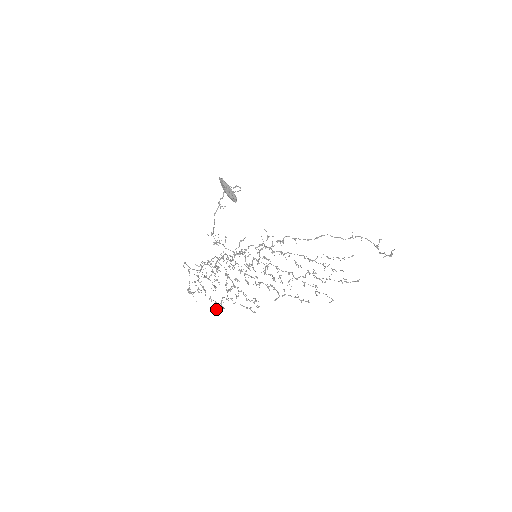
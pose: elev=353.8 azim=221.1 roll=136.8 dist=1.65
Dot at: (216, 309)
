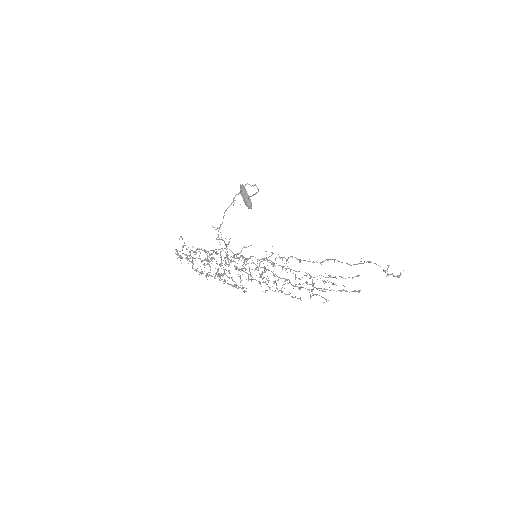
Dot at: (199, 274)
